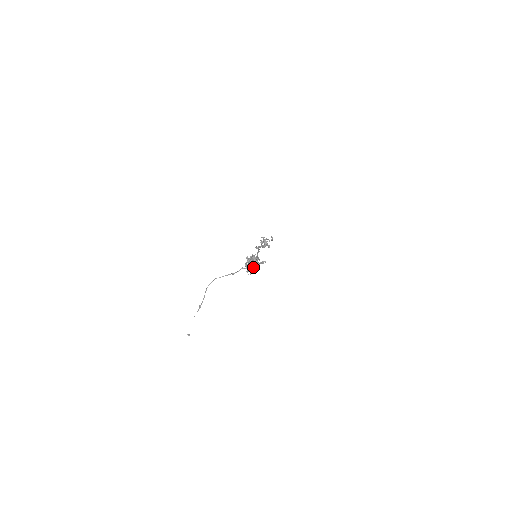
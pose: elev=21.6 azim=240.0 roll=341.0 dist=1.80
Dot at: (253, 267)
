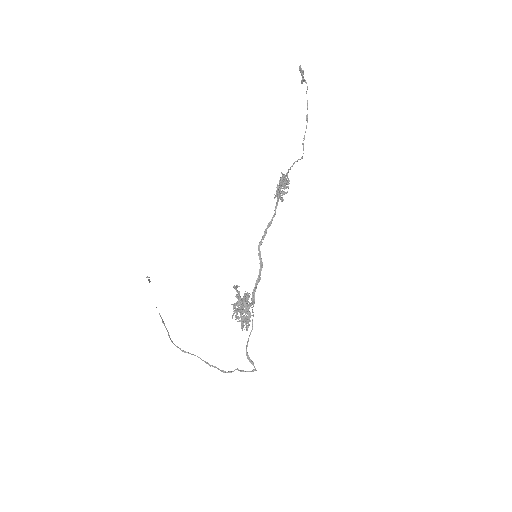
Dot at: occluded
